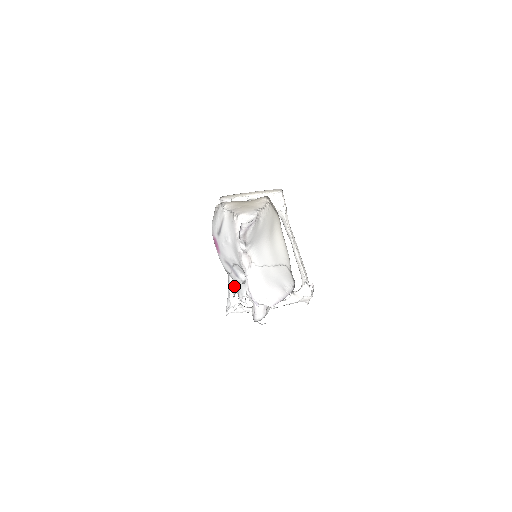
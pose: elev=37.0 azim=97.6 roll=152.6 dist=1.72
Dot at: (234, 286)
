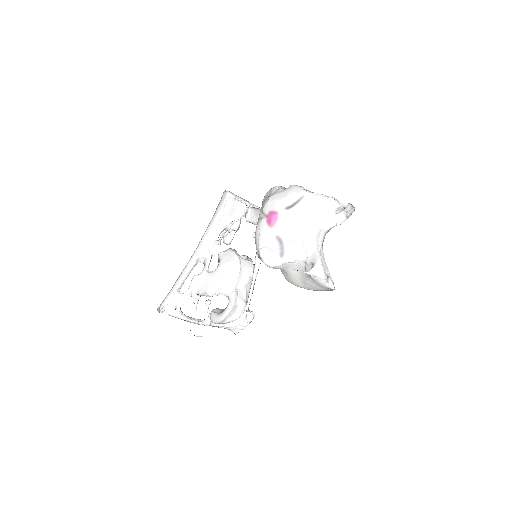
Dot at: (182, 284)
